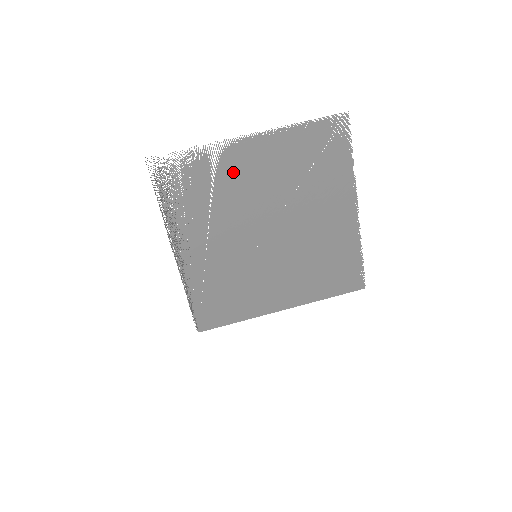
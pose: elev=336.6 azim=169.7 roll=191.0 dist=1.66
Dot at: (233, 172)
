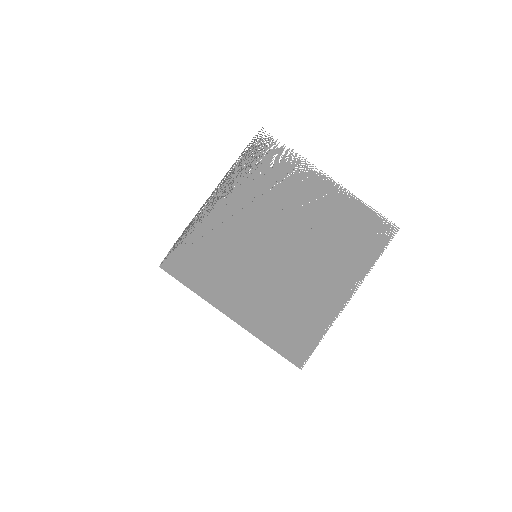
Dot at: (300, 188)
